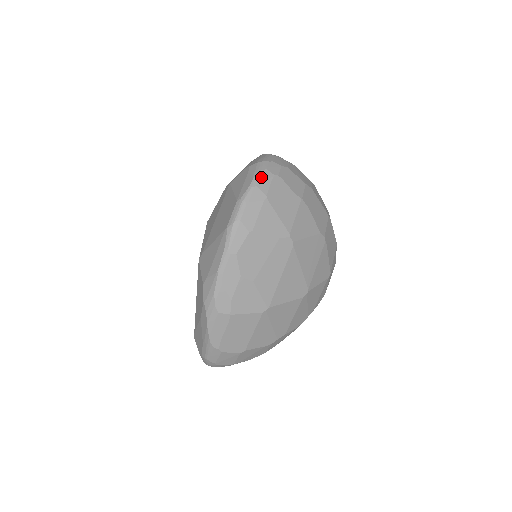
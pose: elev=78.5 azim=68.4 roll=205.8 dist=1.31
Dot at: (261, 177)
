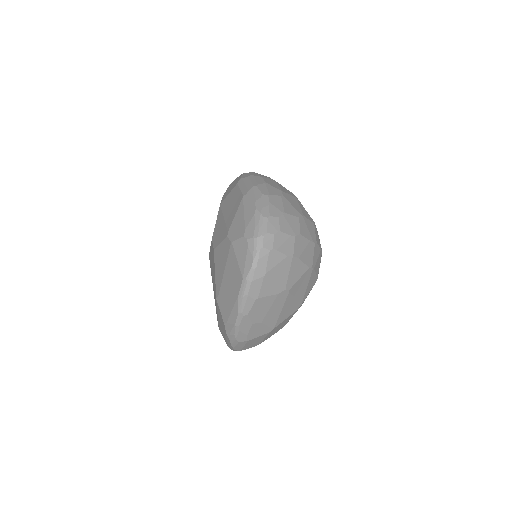
Dot at: (259, 257)
